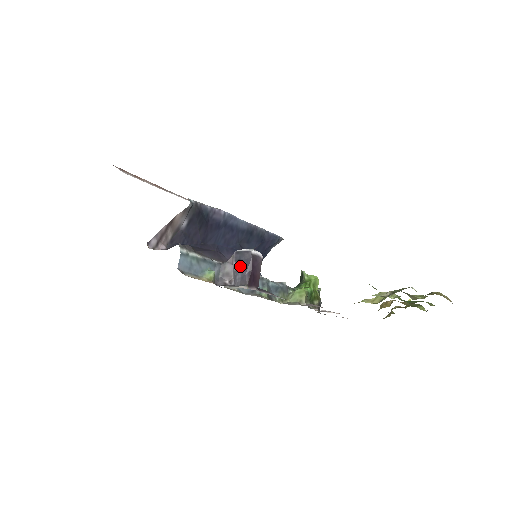
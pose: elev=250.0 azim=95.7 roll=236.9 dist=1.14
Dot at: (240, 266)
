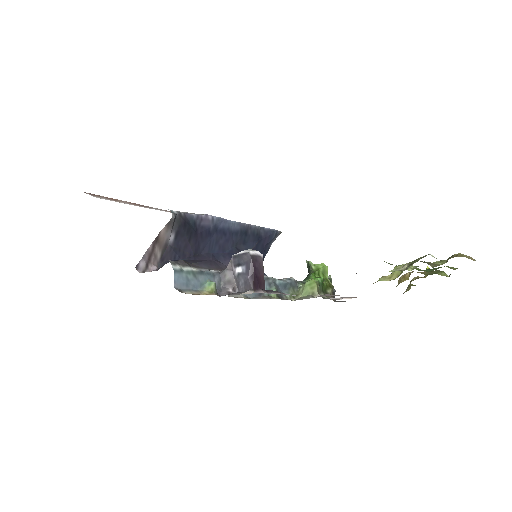
Dot at: (241, 270)
